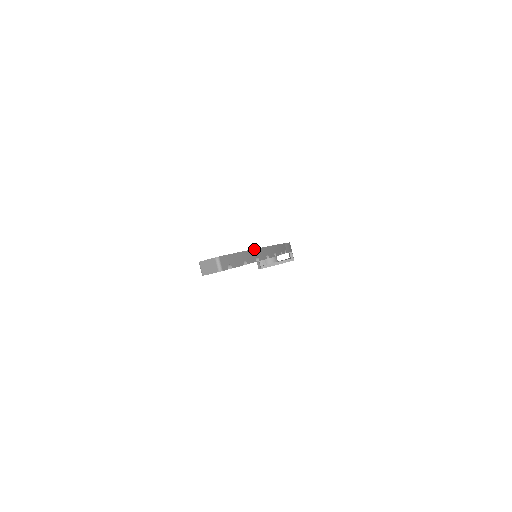
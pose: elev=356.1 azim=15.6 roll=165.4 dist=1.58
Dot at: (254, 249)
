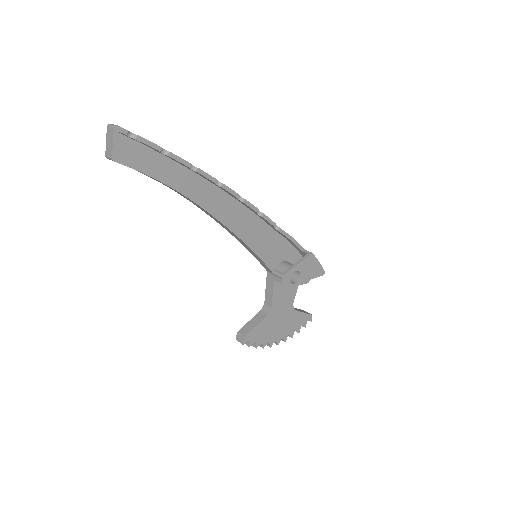
Dot at: occluded
